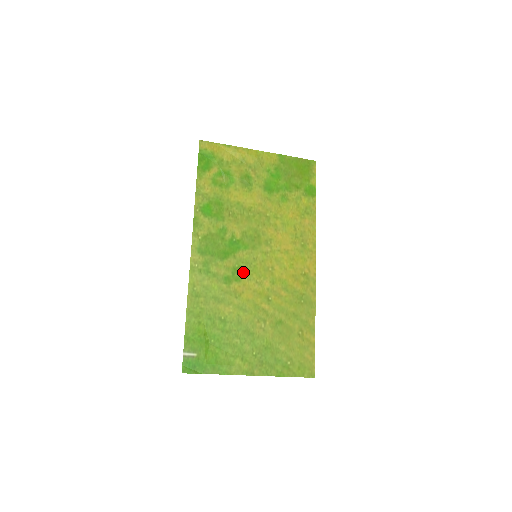
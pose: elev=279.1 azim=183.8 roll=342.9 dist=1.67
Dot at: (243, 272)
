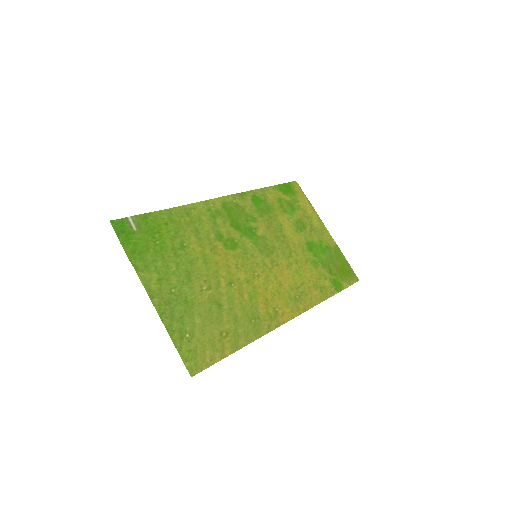
Dot at: (235, 249)
